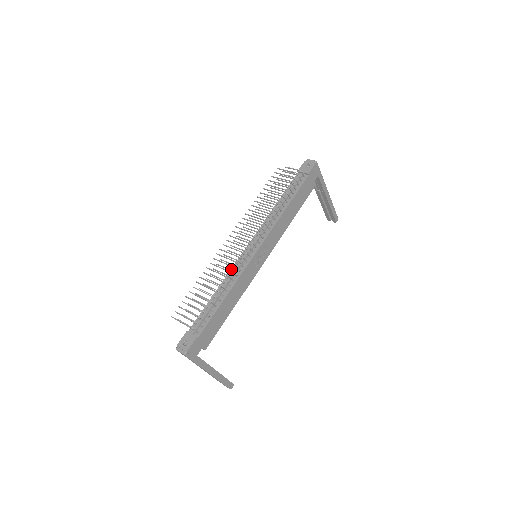
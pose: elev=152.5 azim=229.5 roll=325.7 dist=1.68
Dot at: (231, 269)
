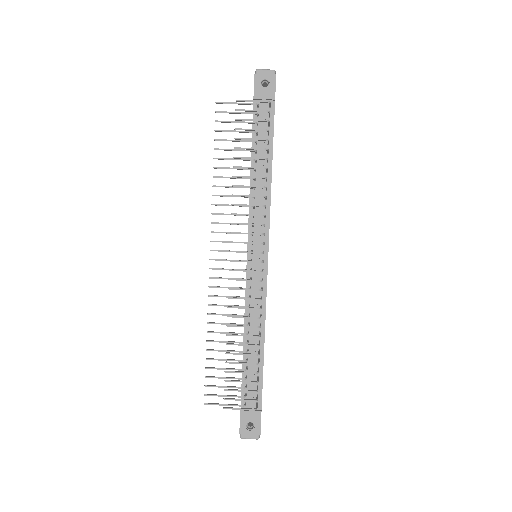
Dot at: occluded
